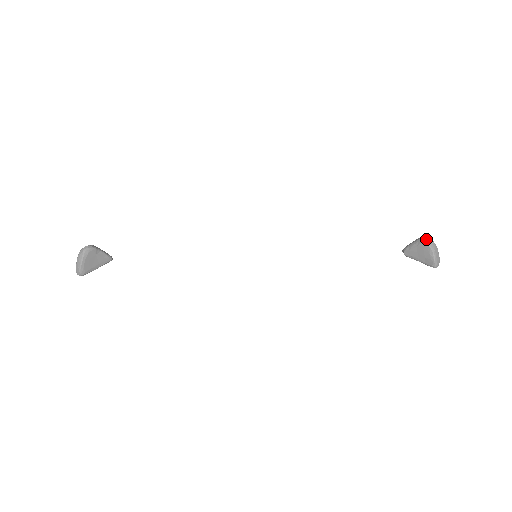
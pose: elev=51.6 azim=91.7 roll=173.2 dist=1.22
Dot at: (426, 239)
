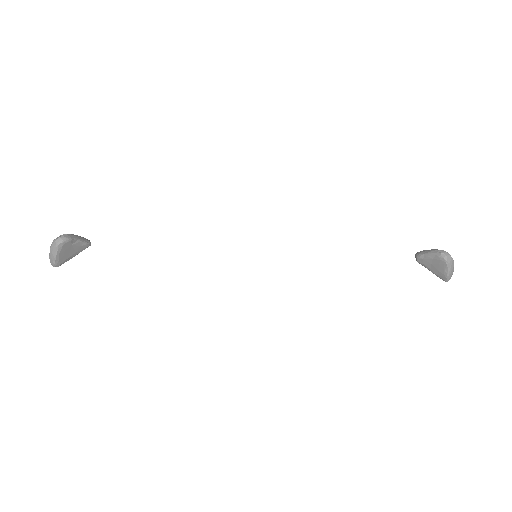
Dot at: (445, 255)
